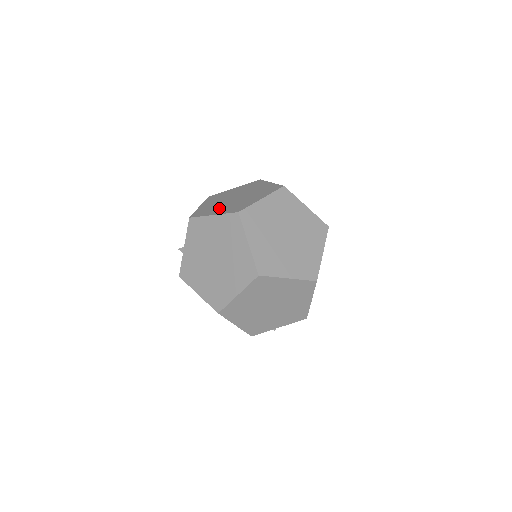
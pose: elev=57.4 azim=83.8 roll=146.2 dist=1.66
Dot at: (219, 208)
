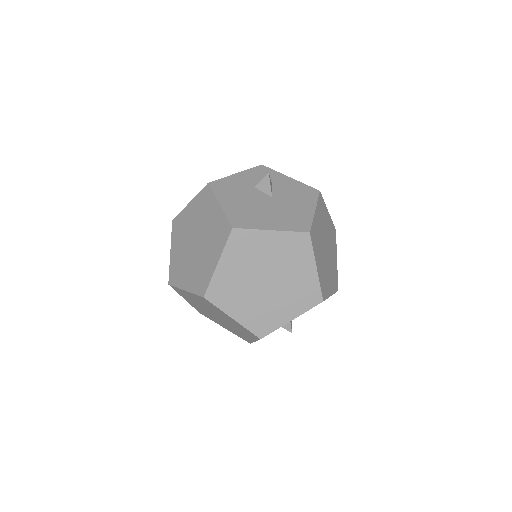
Dot at: occluded
